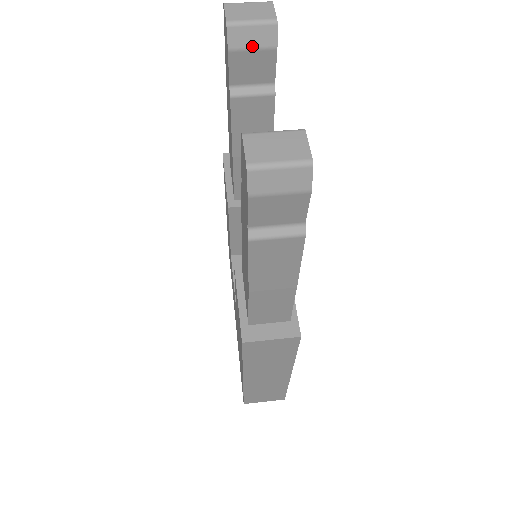
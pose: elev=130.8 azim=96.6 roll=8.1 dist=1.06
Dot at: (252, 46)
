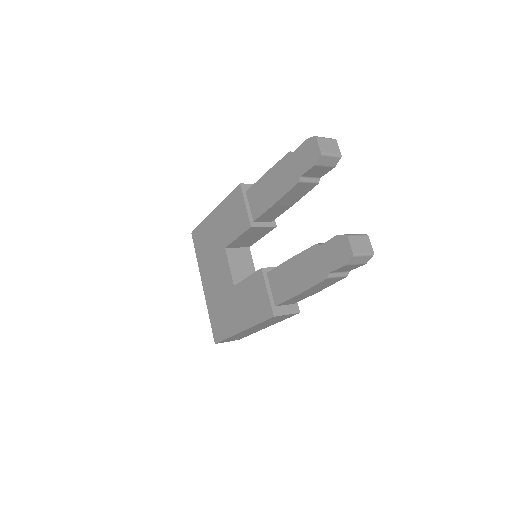
Dot at: (325, 165)
